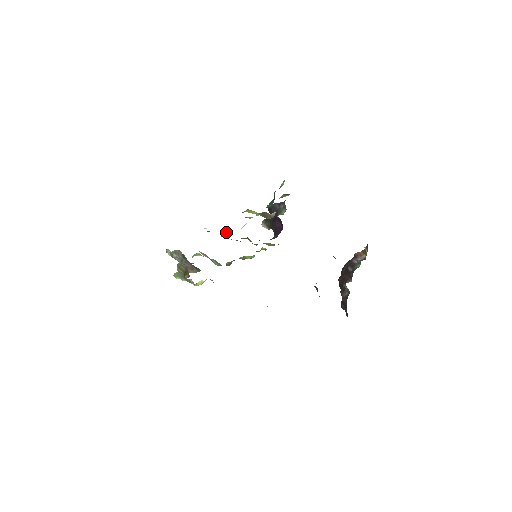
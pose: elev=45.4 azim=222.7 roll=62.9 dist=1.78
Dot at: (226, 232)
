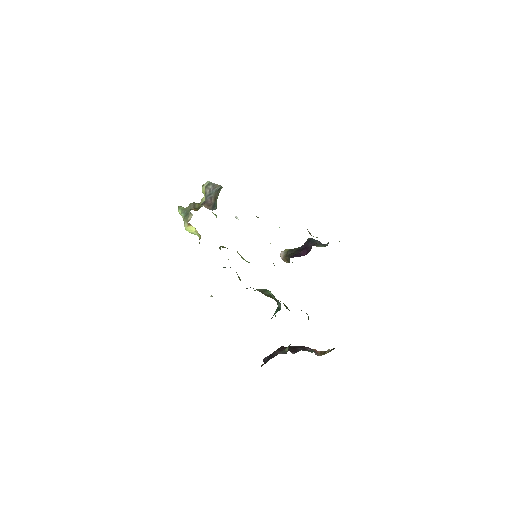
Dot at: occluded
